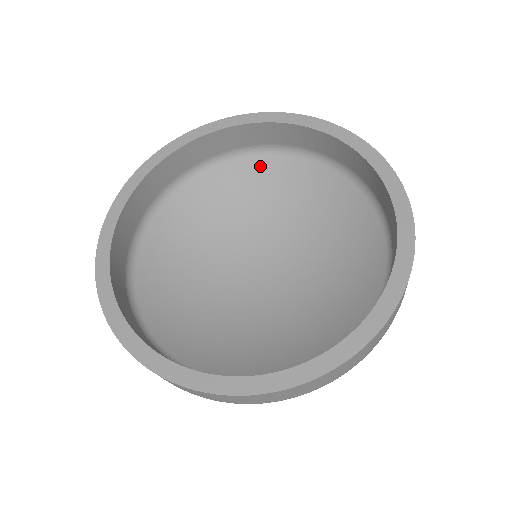
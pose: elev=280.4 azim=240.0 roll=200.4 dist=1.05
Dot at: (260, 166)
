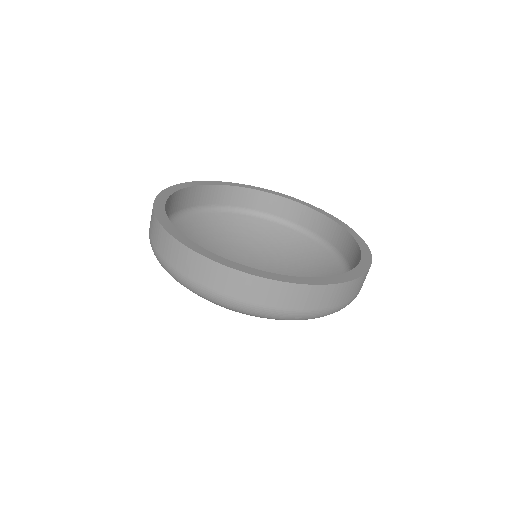
Dot at: (306, 244)
